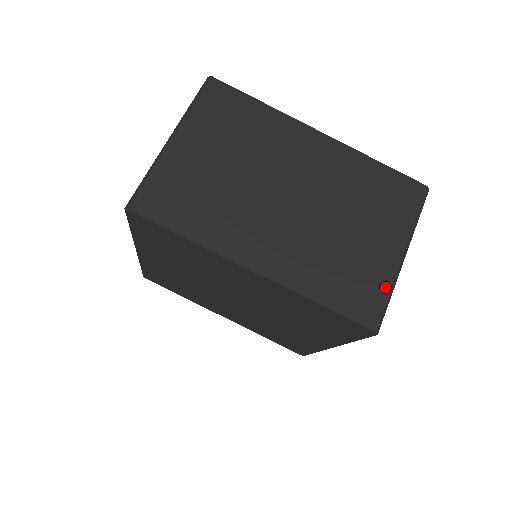
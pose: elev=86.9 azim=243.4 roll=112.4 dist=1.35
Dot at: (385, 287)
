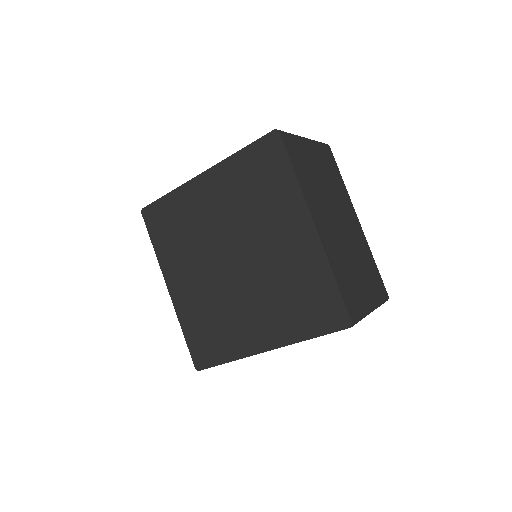
Dot at: (362, 311)
